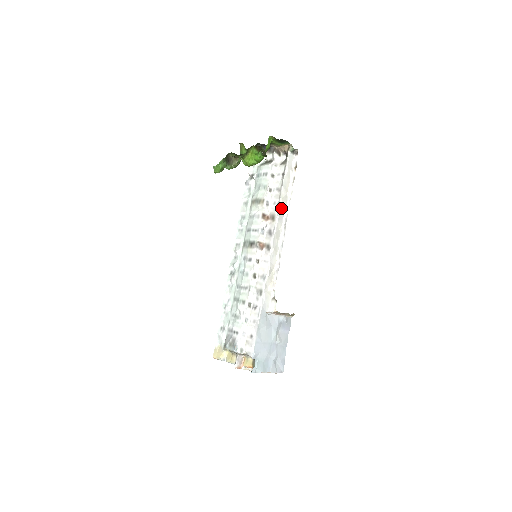
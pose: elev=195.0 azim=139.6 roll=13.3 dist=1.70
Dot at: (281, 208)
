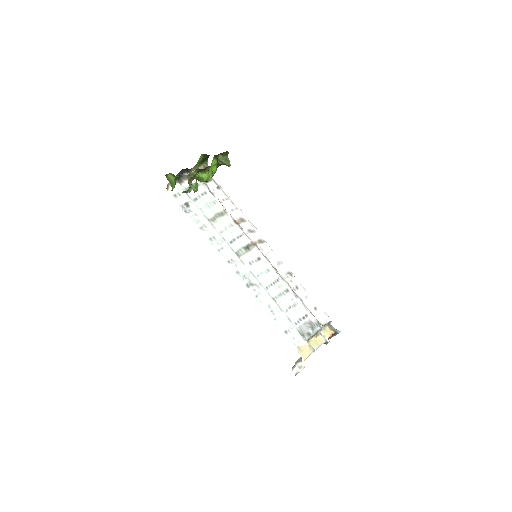
Dot at: (240, 211)
